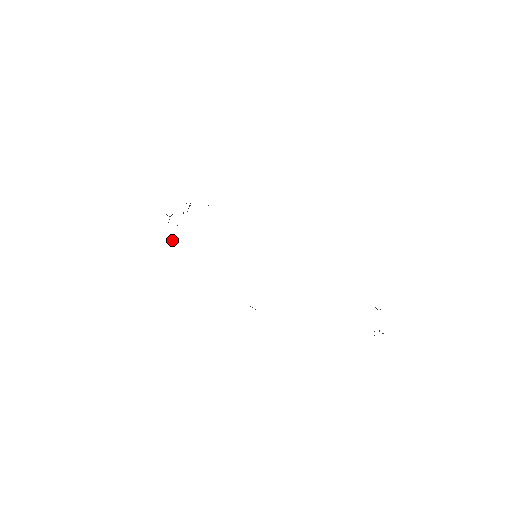
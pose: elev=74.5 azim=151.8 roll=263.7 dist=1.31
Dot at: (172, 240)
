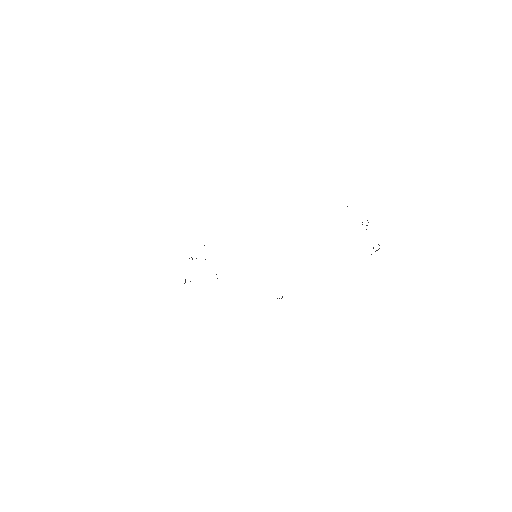
Dot at: occluded
